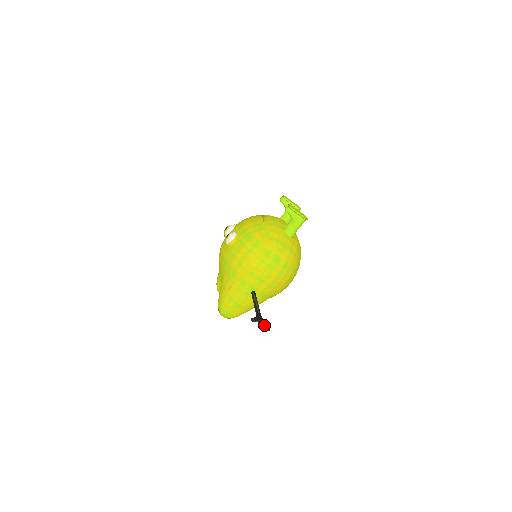
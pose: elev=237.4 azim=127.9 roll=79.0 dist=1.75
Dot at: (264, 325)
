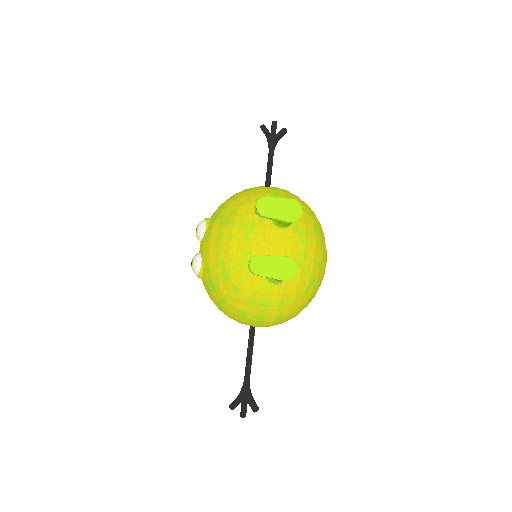
Dot at: occluded
